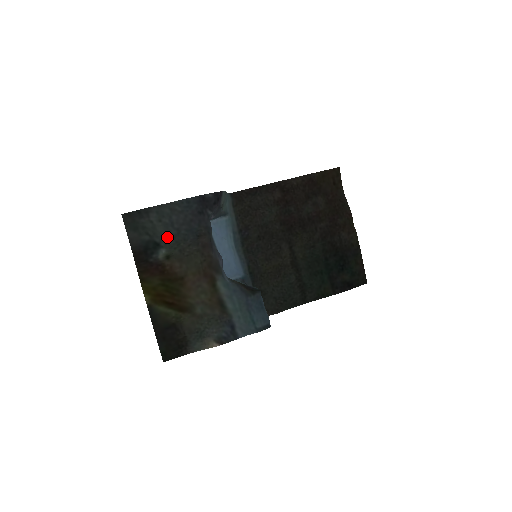
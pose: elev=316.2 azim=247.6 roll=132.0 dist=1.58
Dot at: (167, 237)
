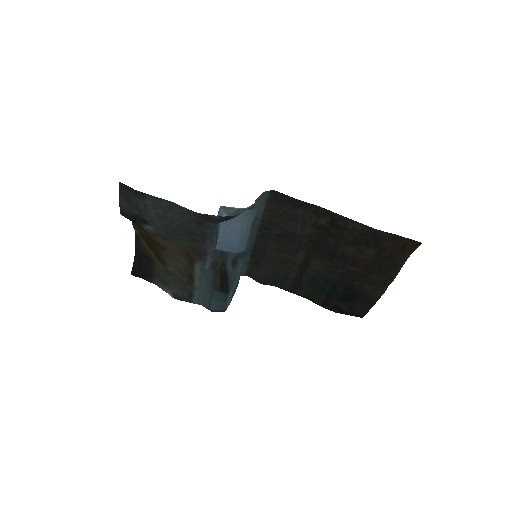
Dot at: (157, 222)
